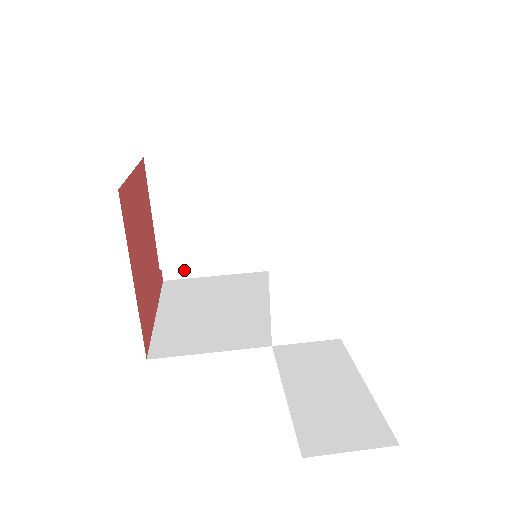
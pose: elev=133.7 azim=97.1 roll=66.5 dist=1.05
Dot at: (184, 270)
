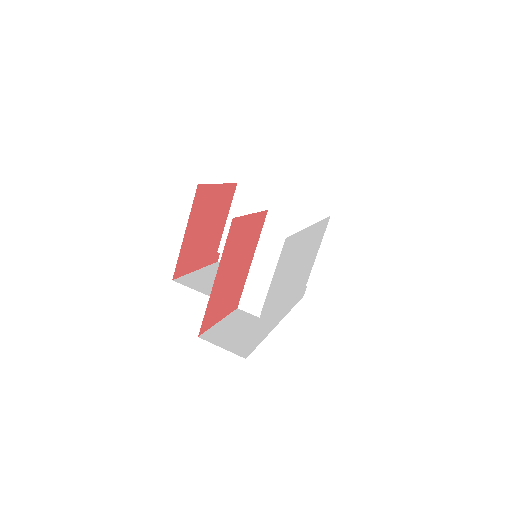
Dot at: occluded
